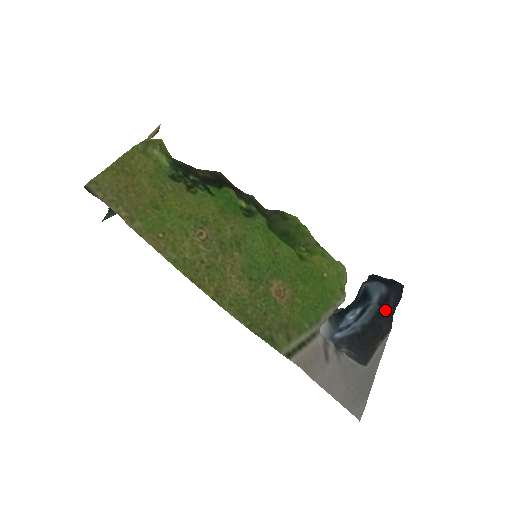
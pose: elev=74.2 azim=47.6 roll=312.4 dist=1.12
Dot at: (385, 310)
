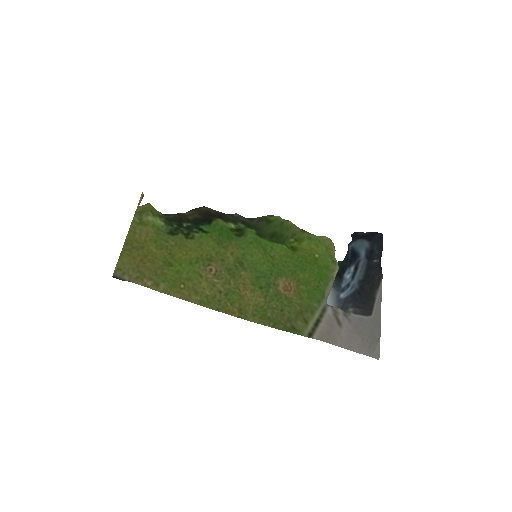
Dot at: (373, 261)
